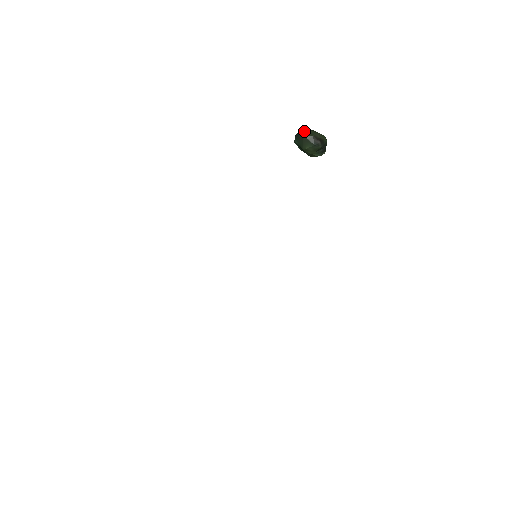
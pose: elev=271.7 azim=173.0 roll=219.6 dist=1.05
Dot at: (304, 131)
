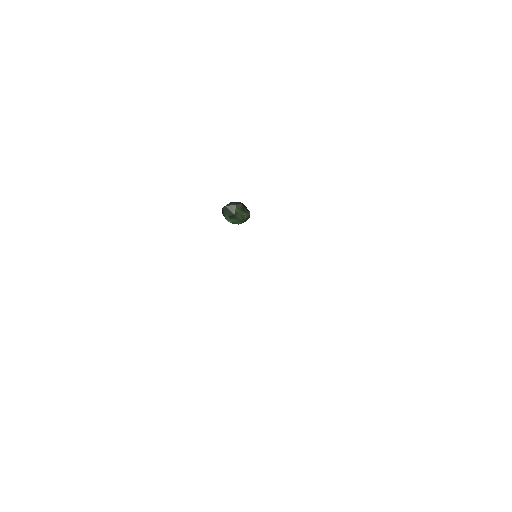
Dot at: (224, 206)
